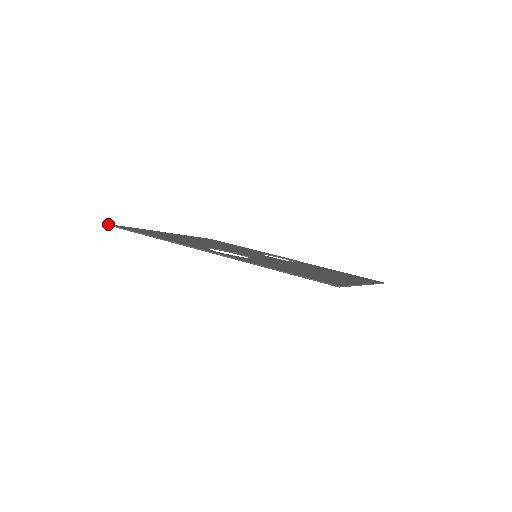
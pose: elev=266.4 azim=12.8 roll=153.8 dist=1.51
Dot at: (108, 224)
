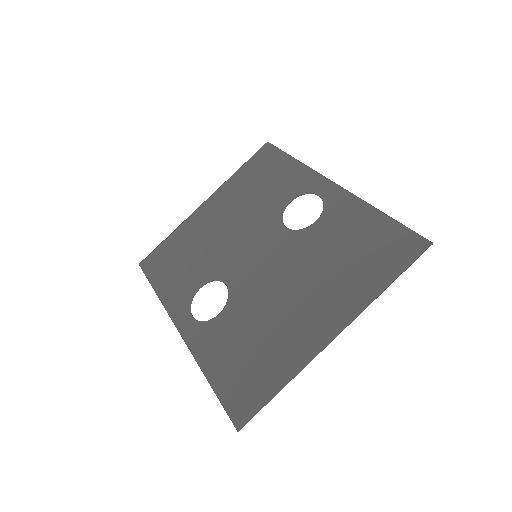
Dot at: (140, 266)
